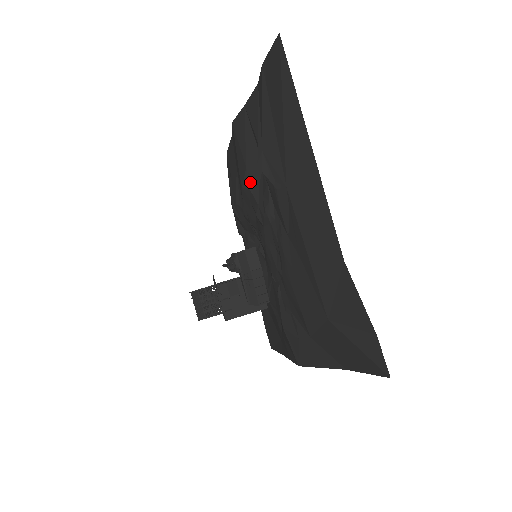
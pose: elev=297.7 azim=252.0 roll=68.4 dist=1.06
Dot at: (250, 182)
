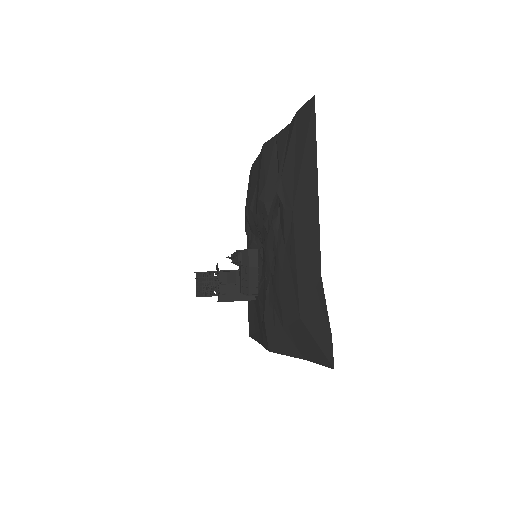
Dot at: (266, 197)
